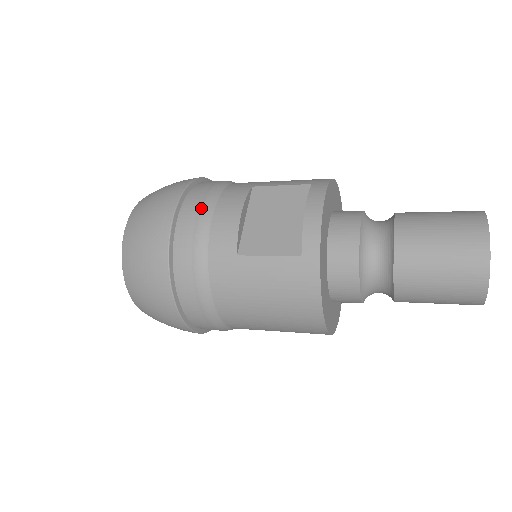
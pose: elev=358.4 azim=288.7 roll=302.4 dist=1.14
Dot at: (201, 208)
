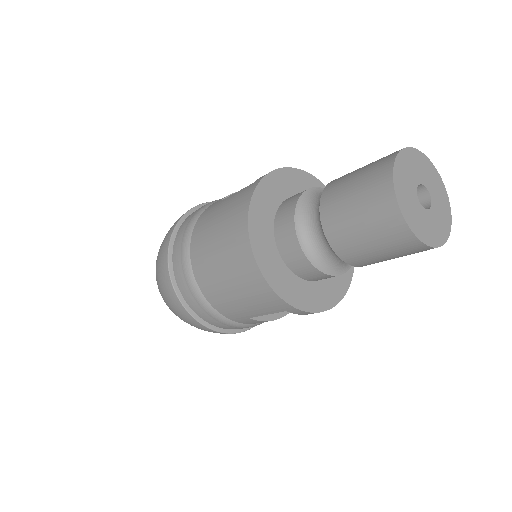
Dot at: occluded
